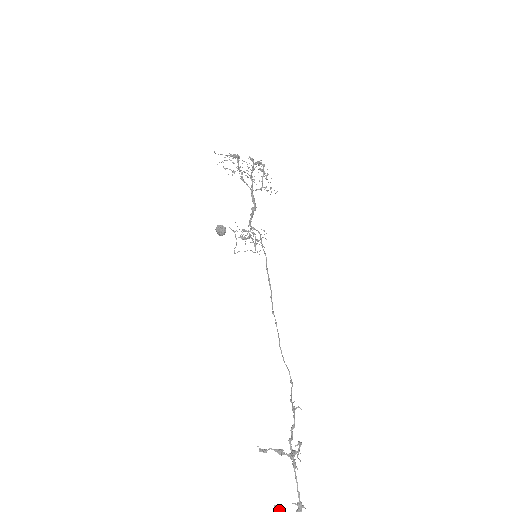
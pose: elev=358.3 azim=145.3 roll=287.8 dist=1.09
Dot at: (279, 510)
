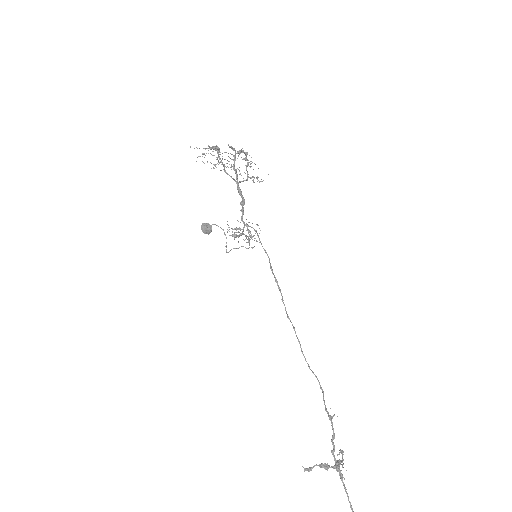
Dot at: out of frame
